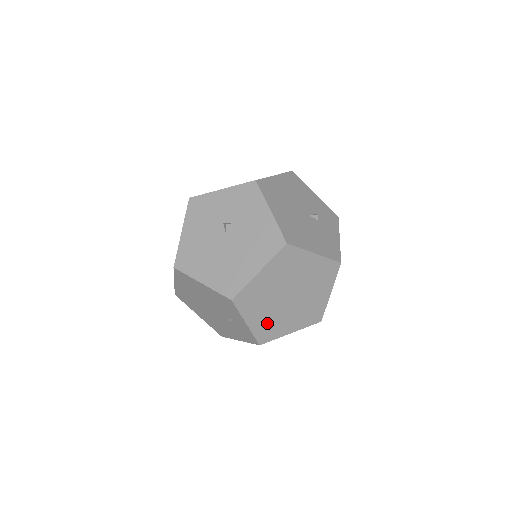
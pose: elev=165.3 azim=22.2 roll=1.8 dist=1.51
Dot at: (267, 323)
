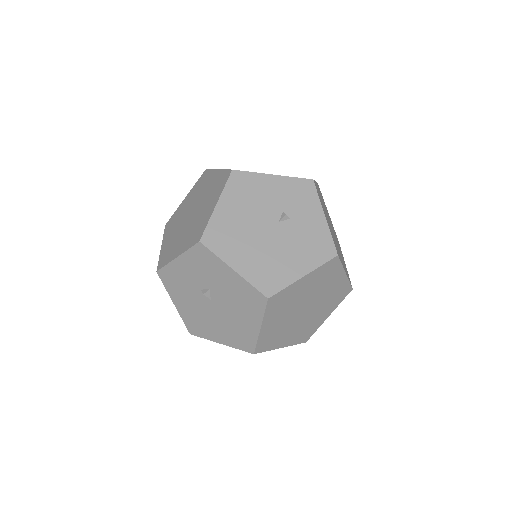
Dot at: (300, 332)
